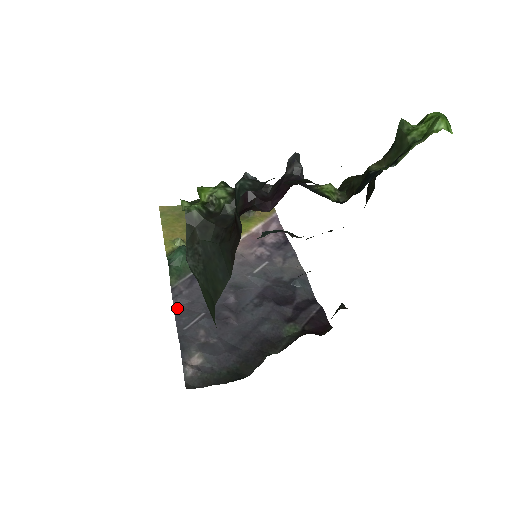
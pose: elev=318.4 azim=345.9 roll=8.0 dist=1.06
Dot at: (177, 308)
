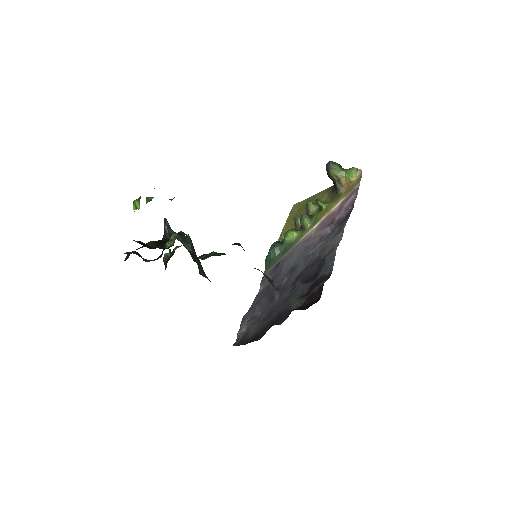
Dot at: (261, 290)
